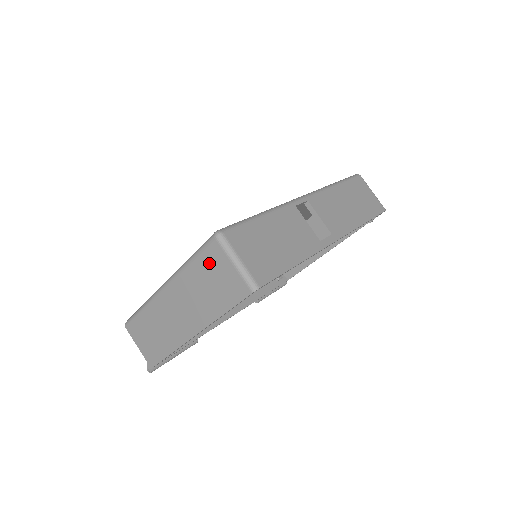
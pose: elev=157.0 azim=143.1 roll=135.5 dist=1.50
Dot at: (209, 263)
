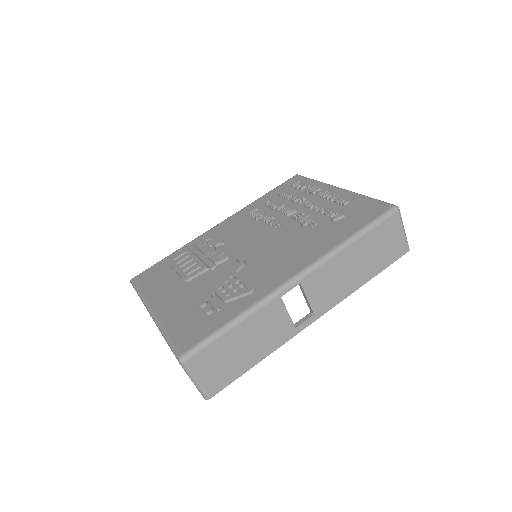
Dot at: occluded
